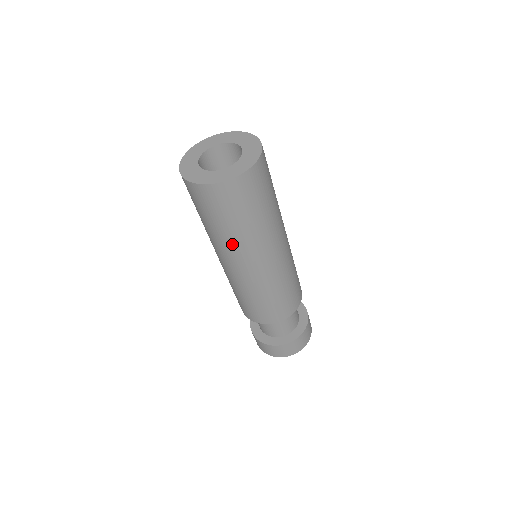
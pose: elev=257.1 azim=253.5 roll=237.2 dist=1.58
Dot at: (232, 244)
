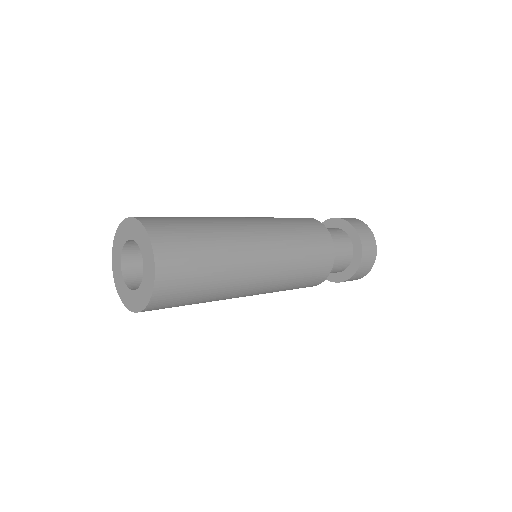
Dot at: (218, 299)
